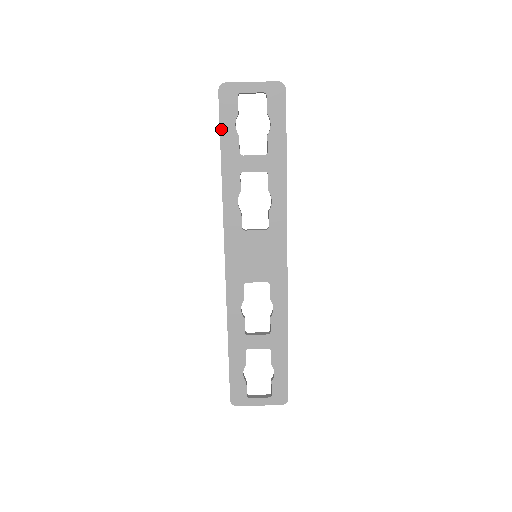
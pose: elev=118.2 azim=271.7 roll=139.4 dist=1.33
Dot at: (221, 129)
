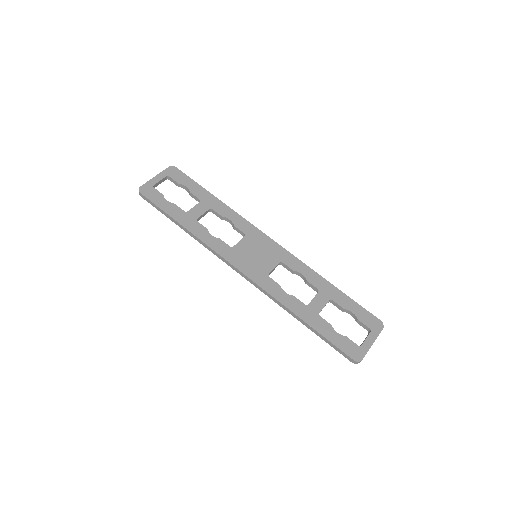
Dot at: (161, 208)
